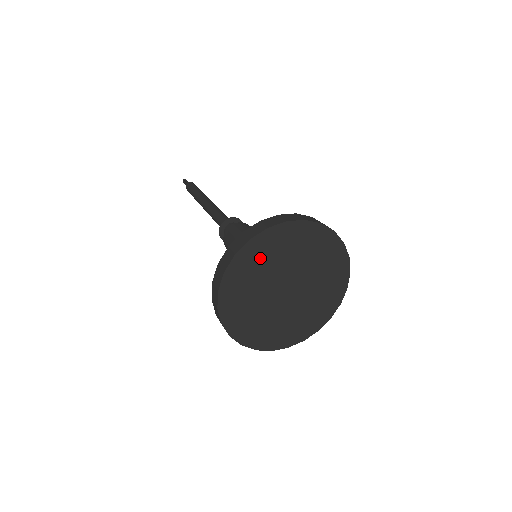
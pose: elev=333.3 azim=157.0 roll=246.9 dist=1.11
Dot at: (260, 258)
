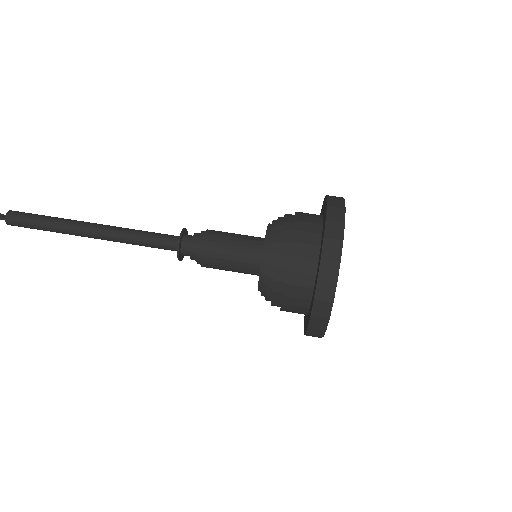
Dot at: occluded
